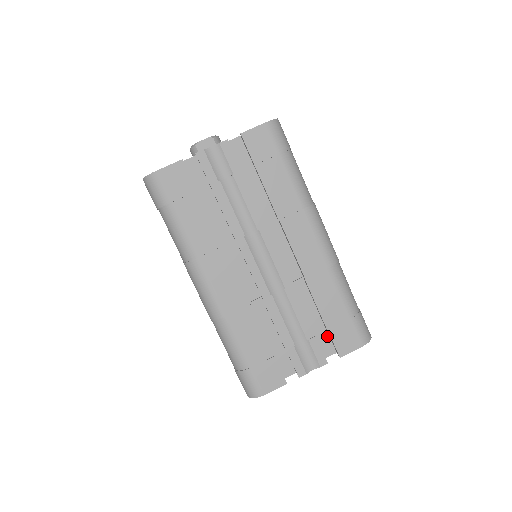
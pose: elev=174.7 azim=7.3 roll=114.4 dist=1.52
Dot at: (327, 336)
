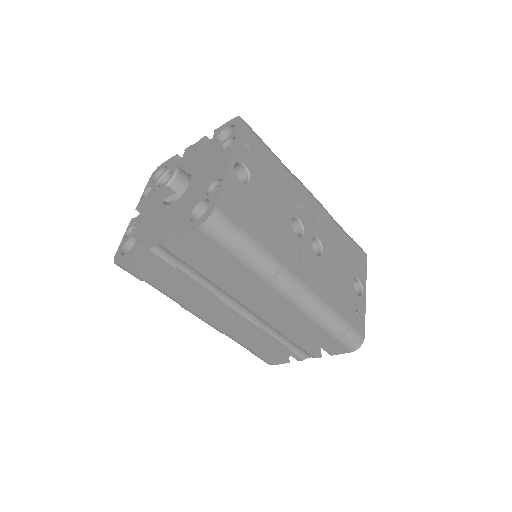
Dot at: occluded
